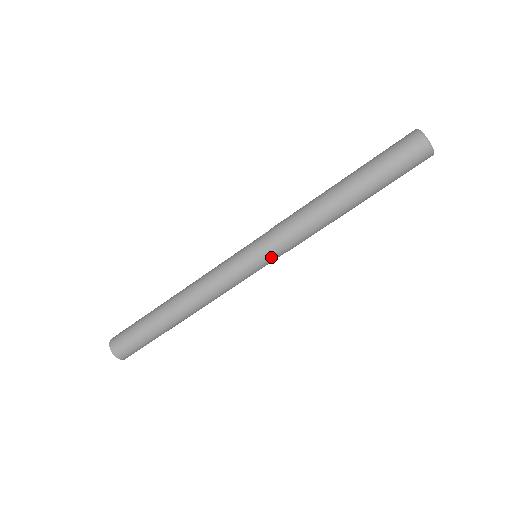
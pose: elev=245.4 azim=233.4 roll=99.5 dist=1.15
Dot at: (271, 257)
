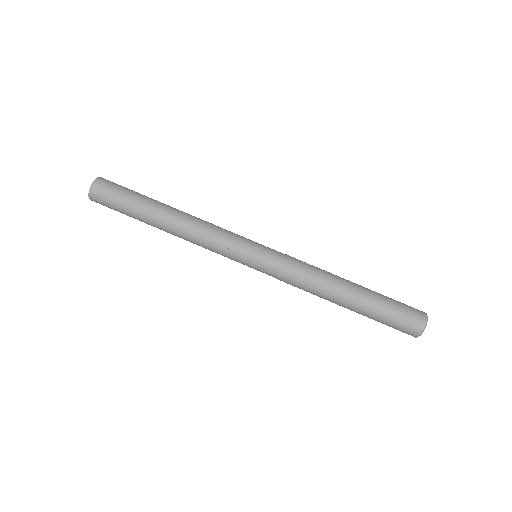
Dot at: (264, 271)
